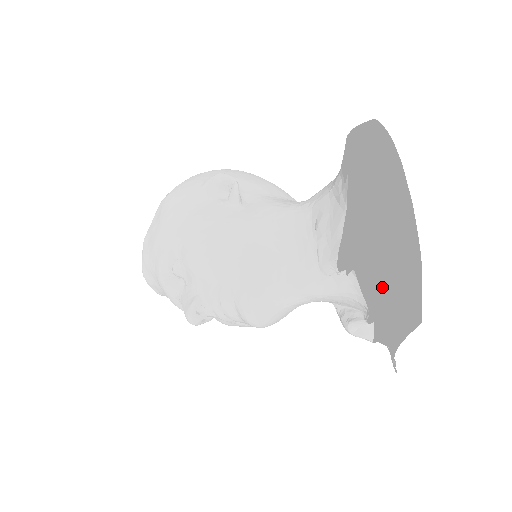
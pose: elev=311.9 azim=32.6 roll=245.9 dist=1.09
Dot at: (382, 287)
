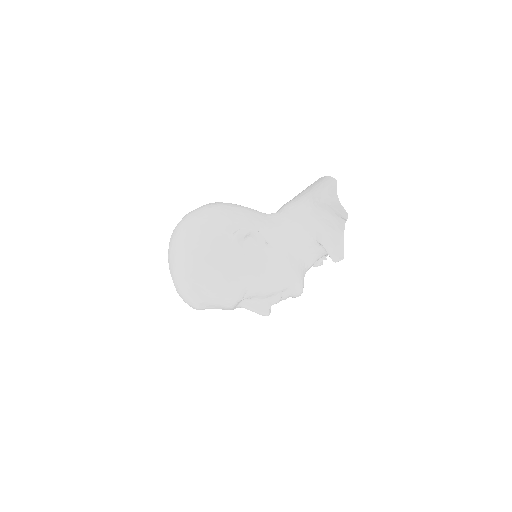
Dot at: occluded
